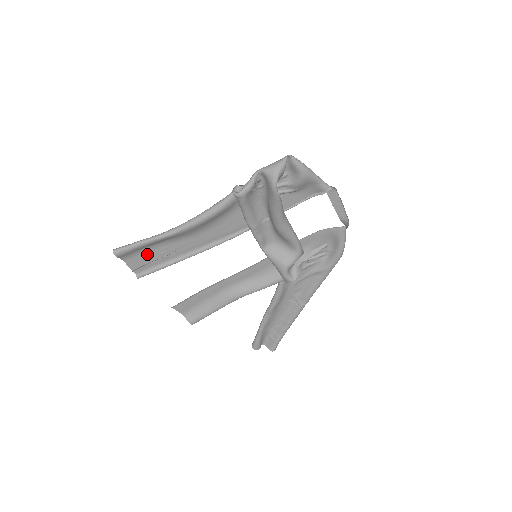
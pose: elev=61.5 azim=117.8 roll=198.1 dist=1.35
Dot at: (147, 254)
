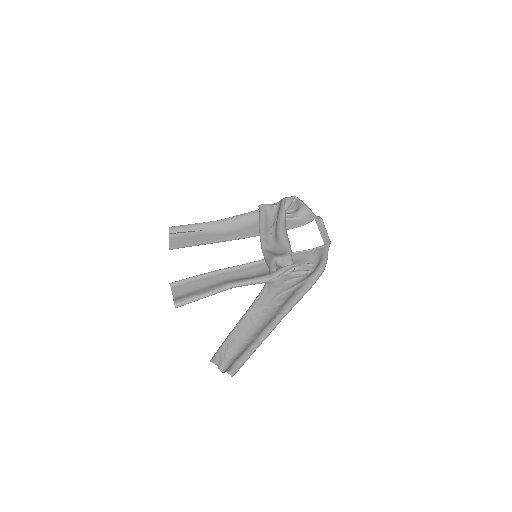
Dot at: (186, 238)
